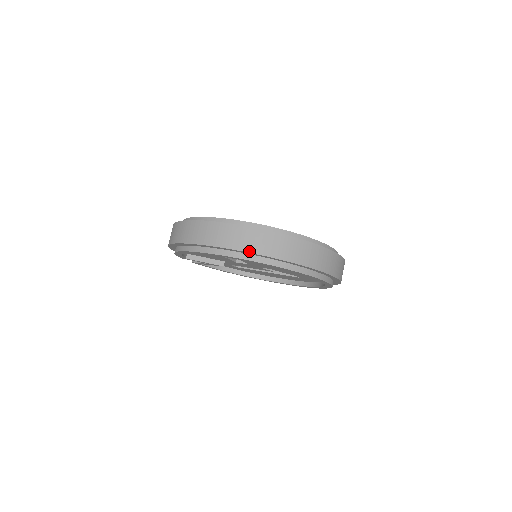
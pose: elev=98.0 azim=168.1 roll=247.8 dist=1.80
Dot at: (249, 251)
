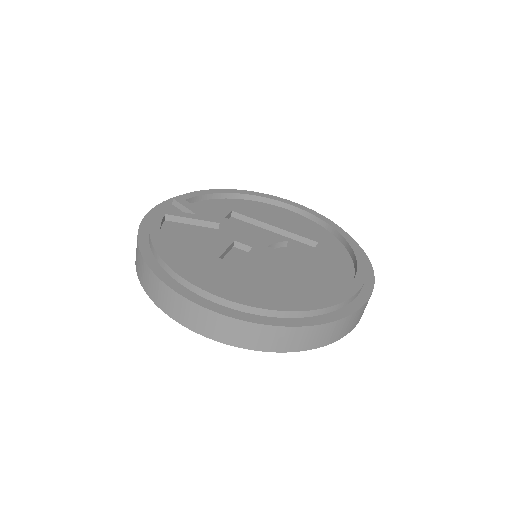
Dot at: (251, 348)
